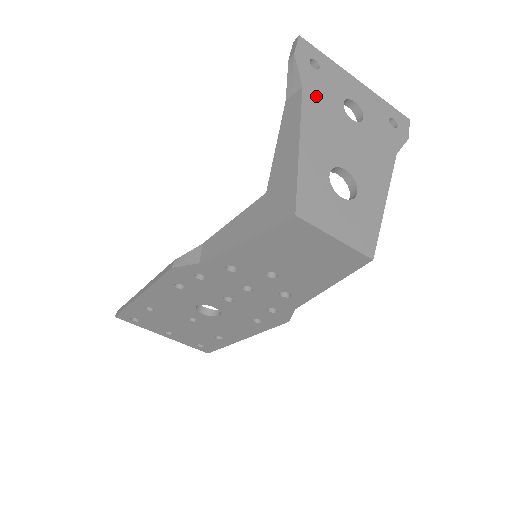
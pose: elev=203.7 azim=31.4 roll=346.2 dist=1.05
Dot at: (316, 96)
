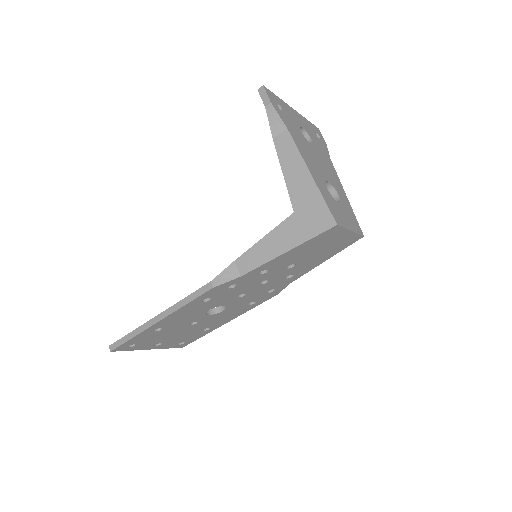
Dot at: (294, 133)
